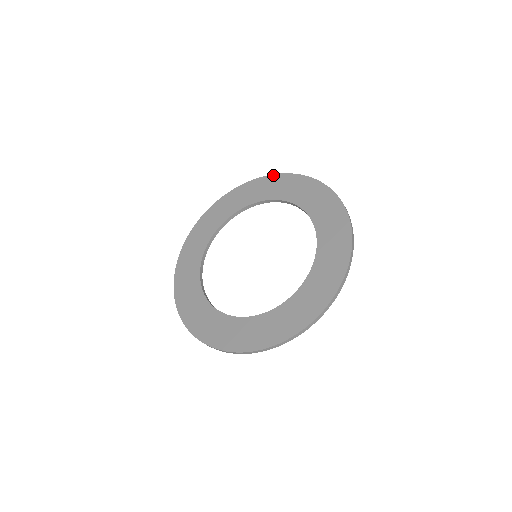
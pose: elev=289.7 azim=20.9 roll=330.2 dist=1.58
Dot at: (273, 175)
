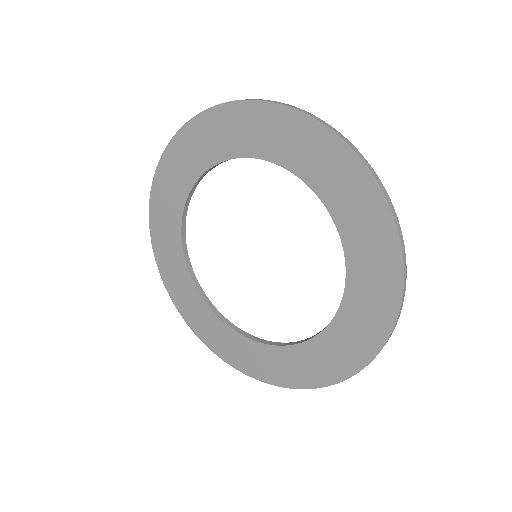
Dot at: (160, 161)
